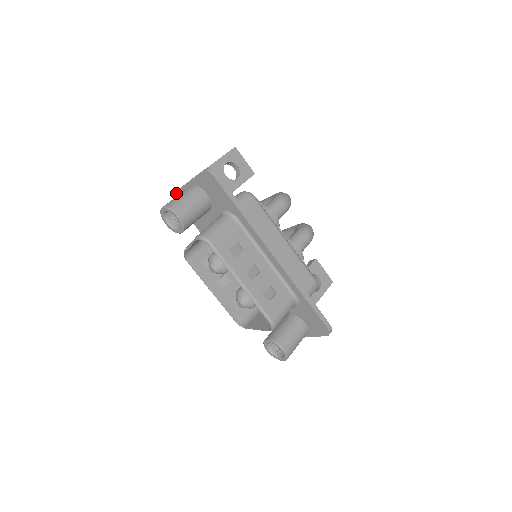
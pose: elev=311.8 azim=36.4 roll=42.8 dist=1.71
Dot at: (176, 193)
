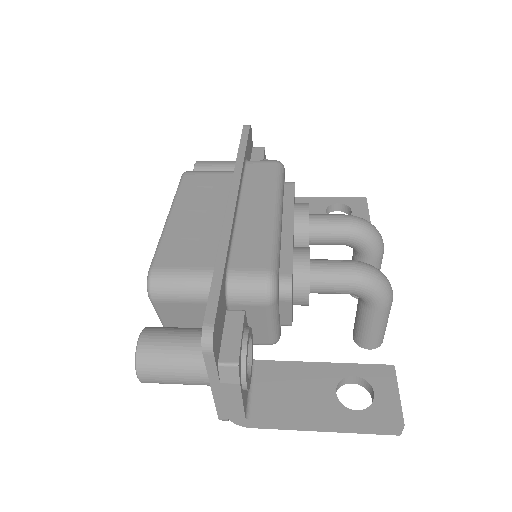
Dot at: occluded
